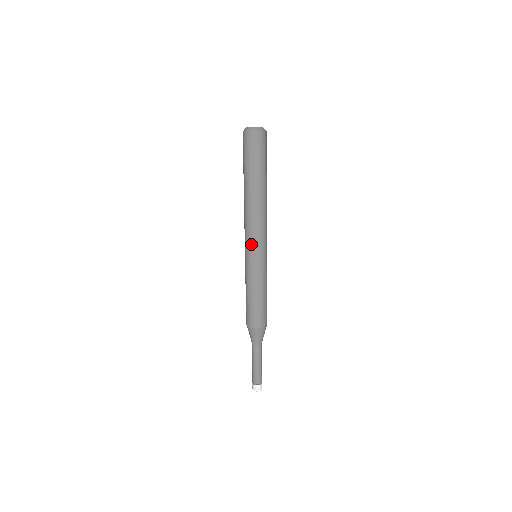
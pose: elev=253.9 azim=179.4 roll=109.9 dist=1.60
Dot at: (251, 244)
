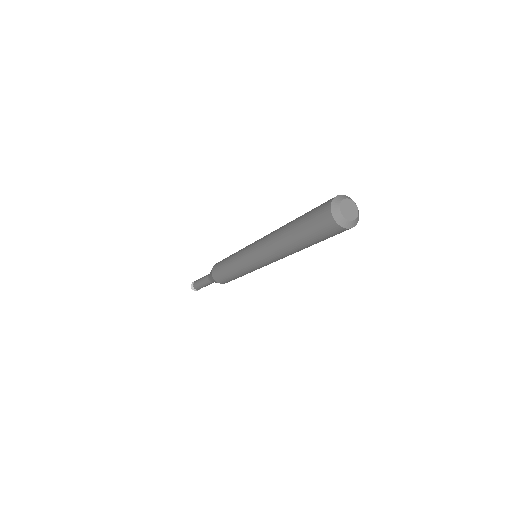
Dot at: occluded
